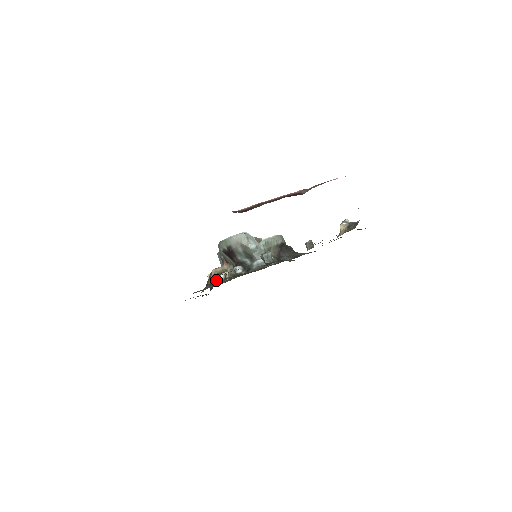
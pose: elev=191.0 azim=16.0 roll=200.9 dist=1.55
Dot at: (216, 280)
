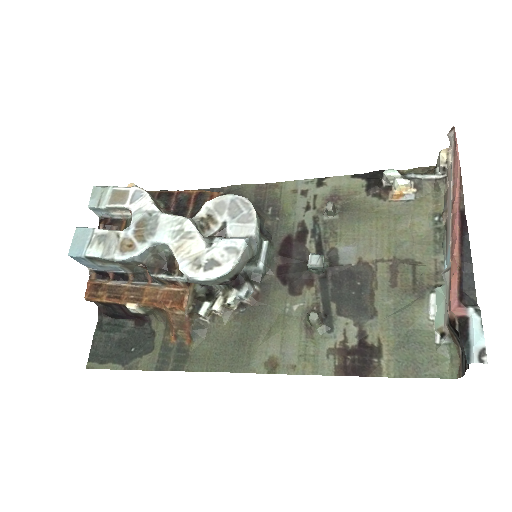
Dot at: (199, 316)
